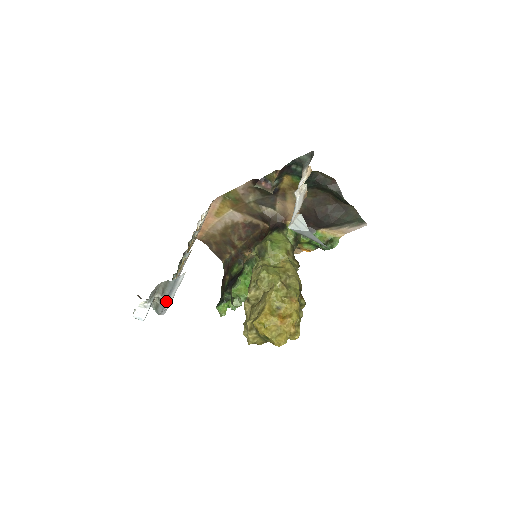
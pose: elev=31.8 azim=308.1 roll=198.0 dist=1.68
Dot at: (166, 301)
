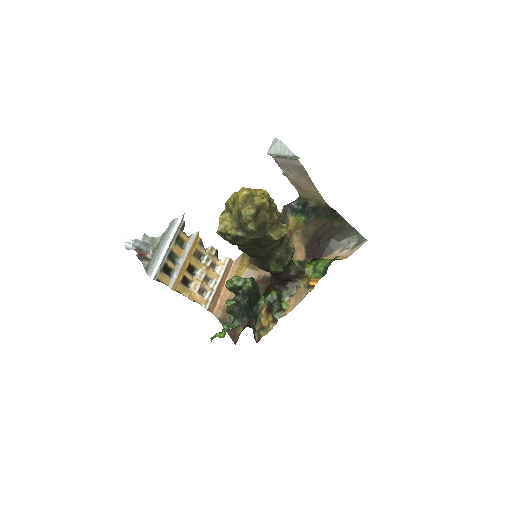
Dot at: (159, 253)
